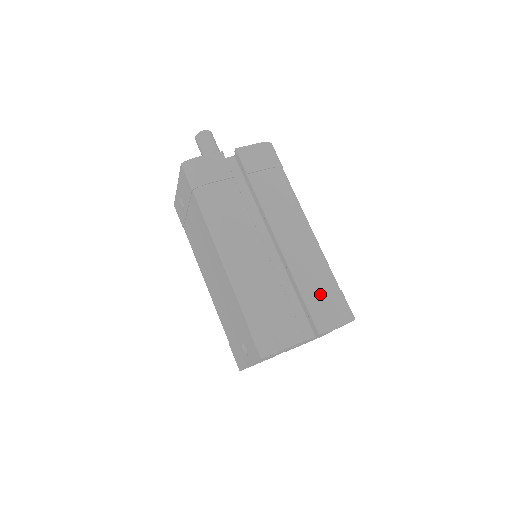
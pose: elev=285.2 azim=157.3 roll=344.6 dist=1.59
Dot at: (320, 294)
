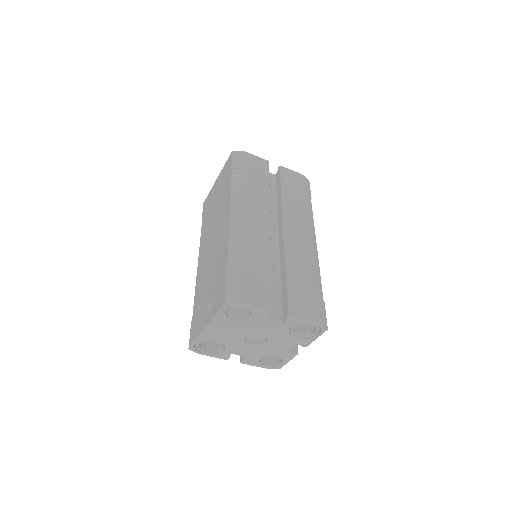
Dot at: (304, 288)
